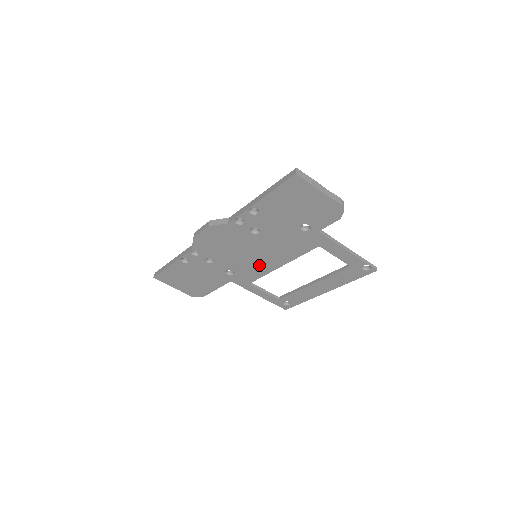
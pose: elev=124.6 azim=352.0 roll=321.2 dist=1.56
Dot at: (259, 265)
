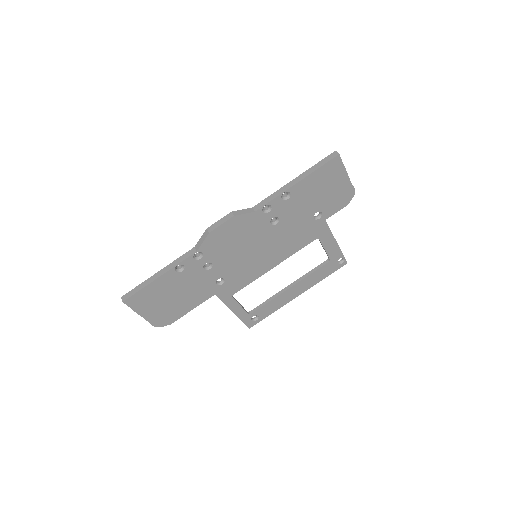
Dot at: (255, 267)
